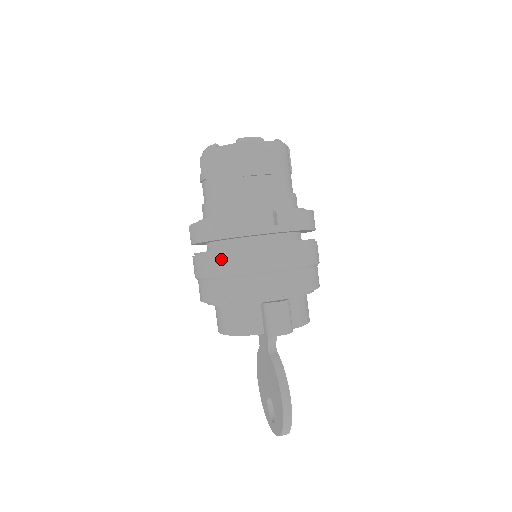
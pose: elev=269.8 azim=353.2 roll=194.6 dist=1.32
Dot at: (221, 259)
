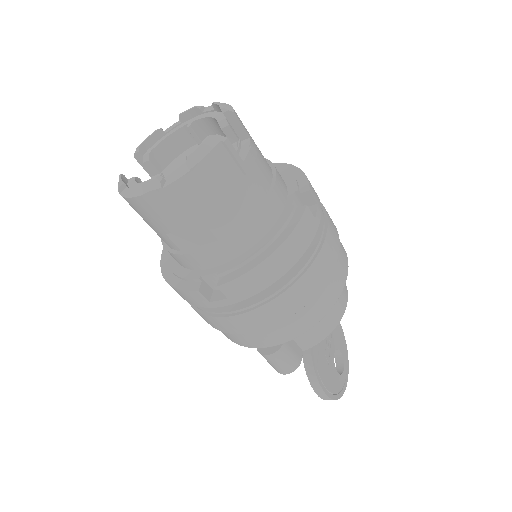
Dot at: occluded
